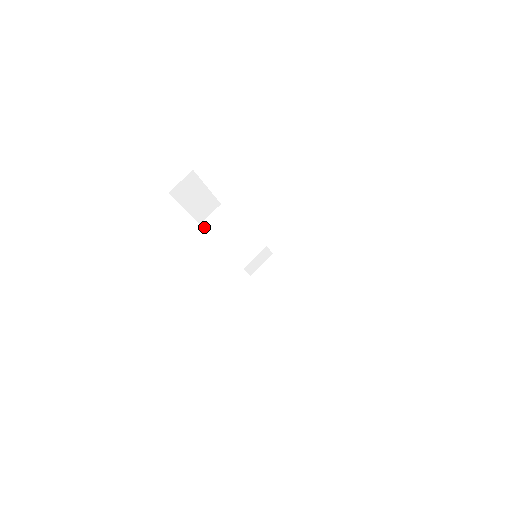
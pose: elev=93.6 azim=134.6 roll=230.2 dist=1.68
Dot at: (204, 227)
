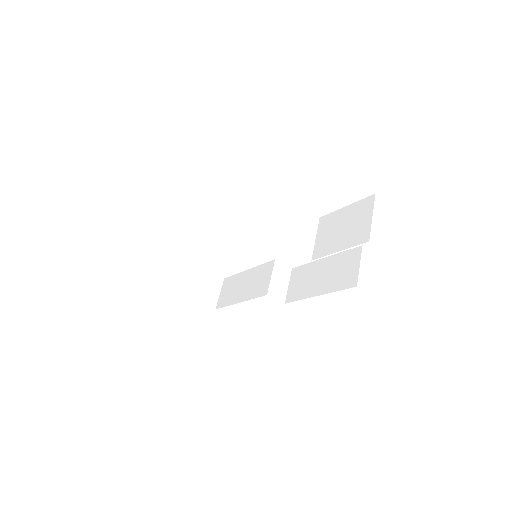
Dot at: (219, 307)
